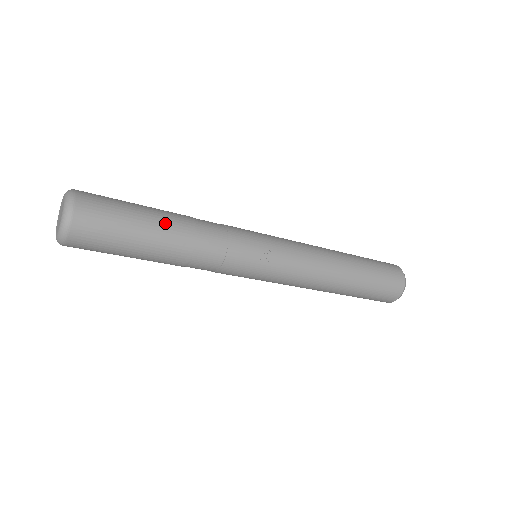
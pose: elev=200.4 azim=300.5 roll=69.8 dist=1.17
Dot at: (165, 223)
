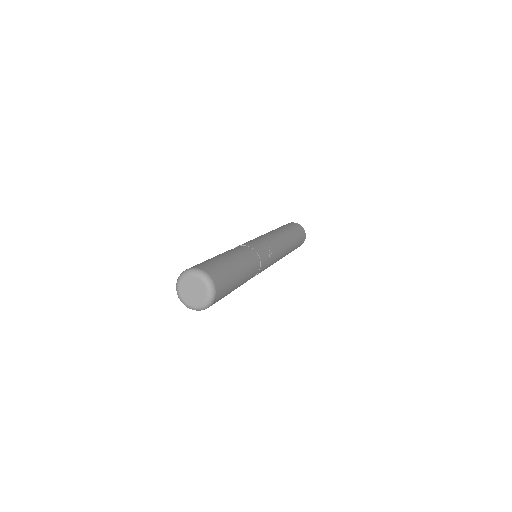
Dot at: (237, 260)
